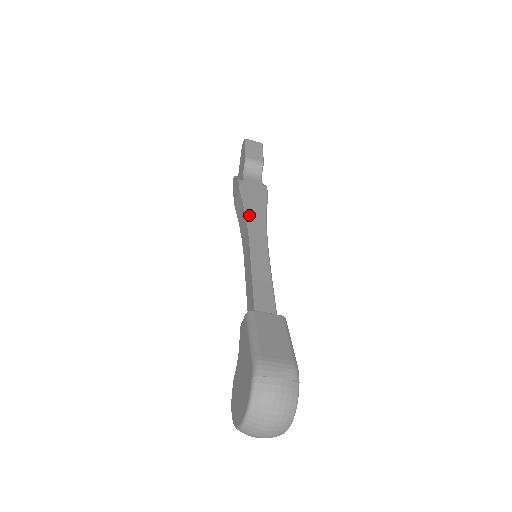
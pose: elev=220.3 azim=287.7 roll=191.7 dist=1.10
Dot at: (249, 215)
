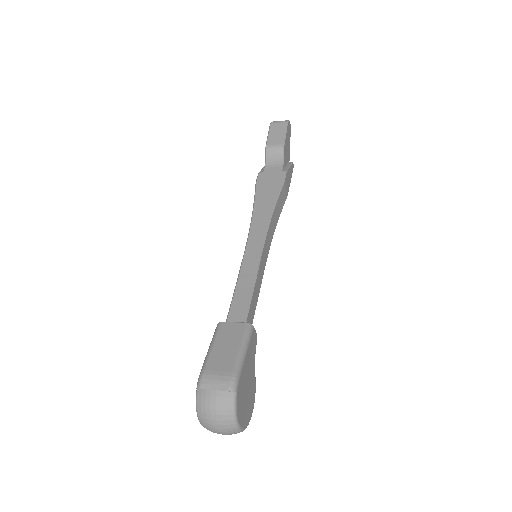
Dot at: (255, 213)
